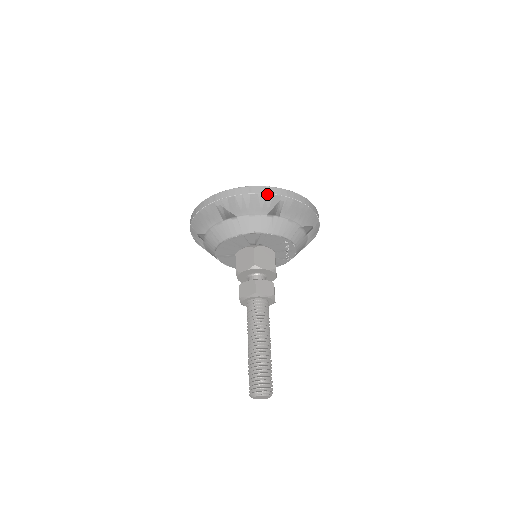
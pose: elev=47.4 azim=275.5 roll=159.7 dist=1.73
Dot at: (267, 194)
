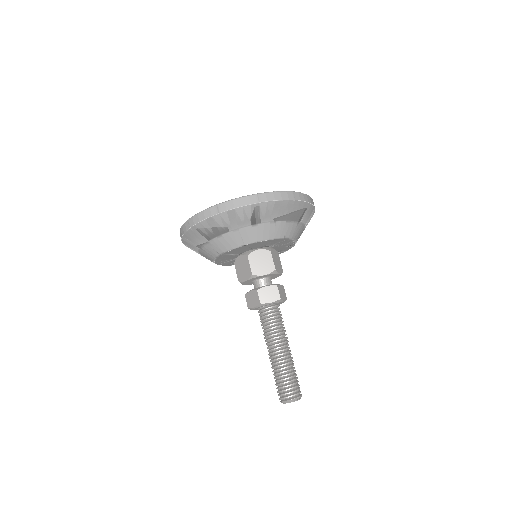
Dot at: (305, 202)
